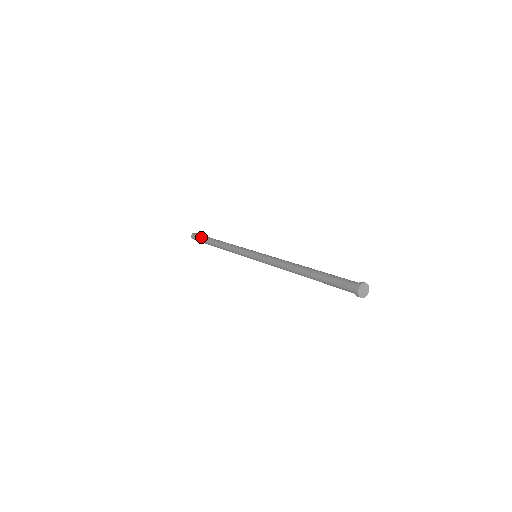
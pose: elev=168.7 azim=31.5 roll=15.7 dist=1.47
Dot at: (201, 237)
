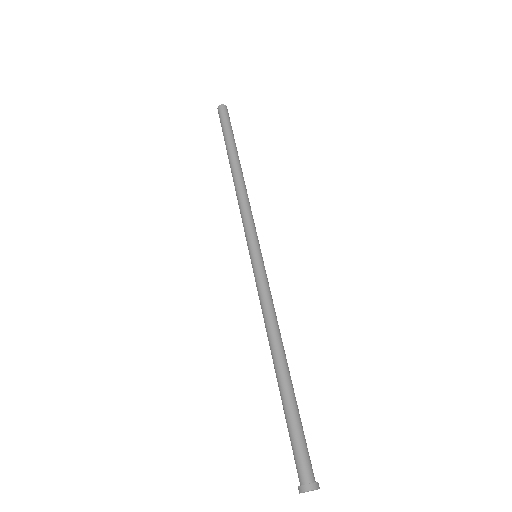
Dot at: (223, 130)
